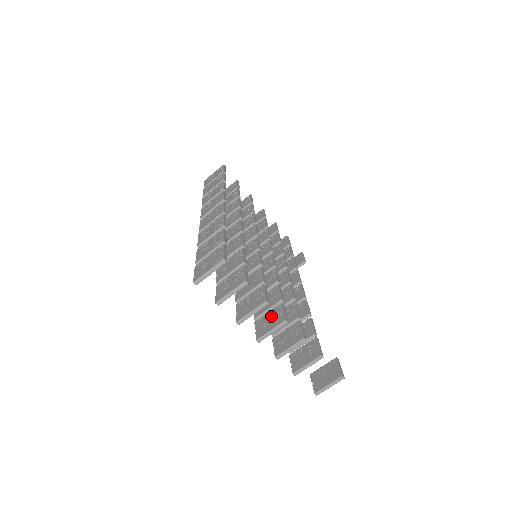
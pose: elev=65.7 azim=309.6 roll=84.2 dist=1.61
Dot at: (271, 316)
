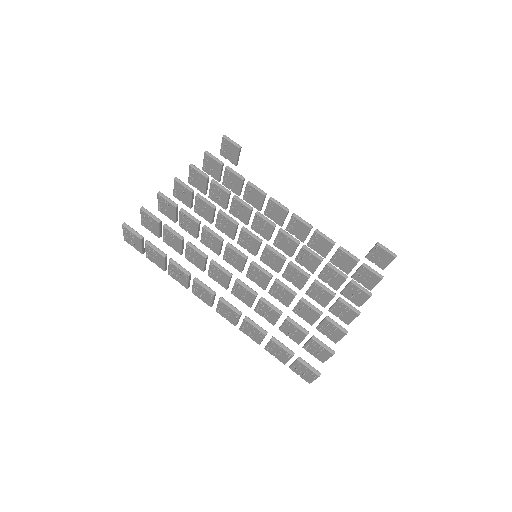
Dot at: (340, 310)
